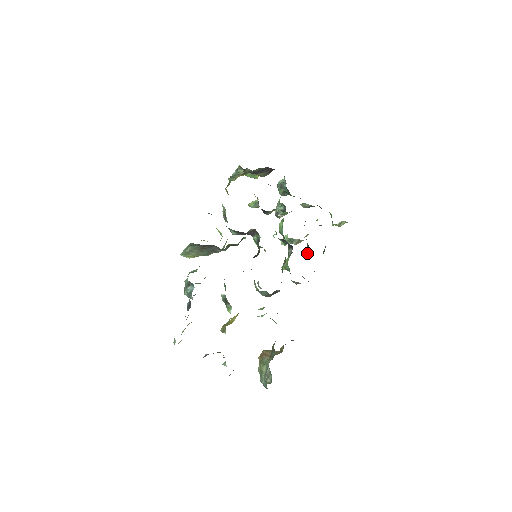
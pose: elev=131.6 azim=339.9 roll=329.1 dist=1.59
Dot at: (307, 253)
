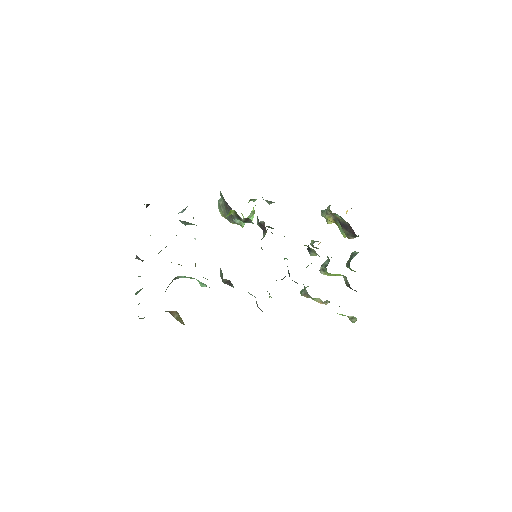
Dot at: occluded
